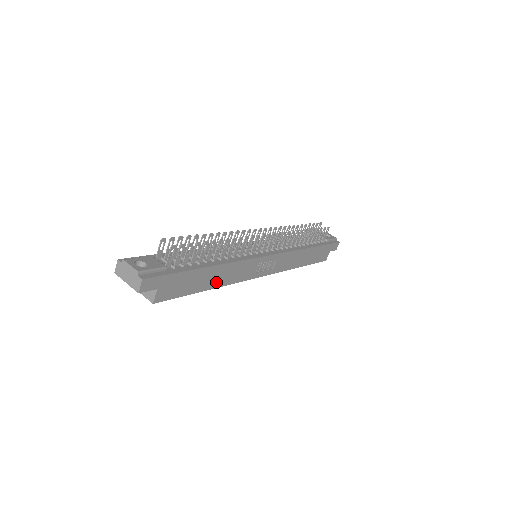
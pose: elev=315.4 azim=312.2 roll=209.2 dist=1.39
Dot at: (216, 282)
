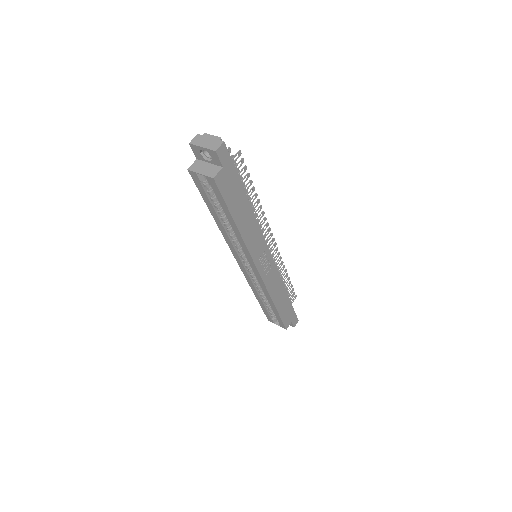
Dot at: (242, 225)
